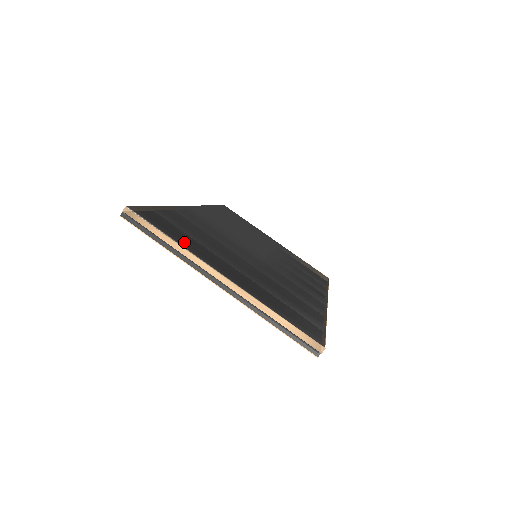
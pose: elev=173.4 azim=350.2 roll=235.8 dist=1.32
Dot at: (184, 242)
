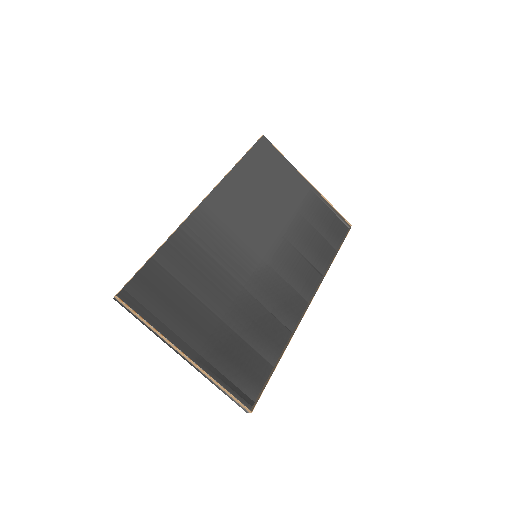
Dot at: (162, 320)
